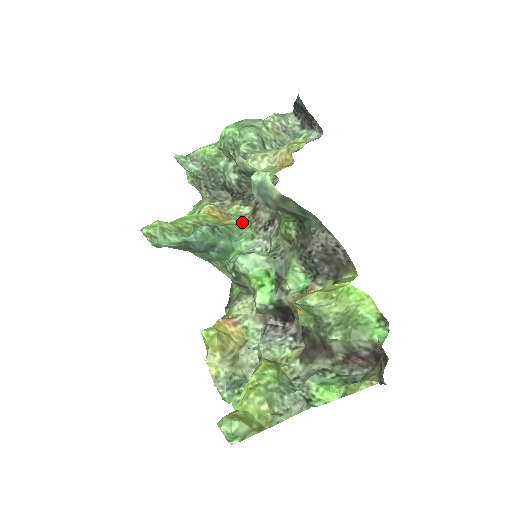
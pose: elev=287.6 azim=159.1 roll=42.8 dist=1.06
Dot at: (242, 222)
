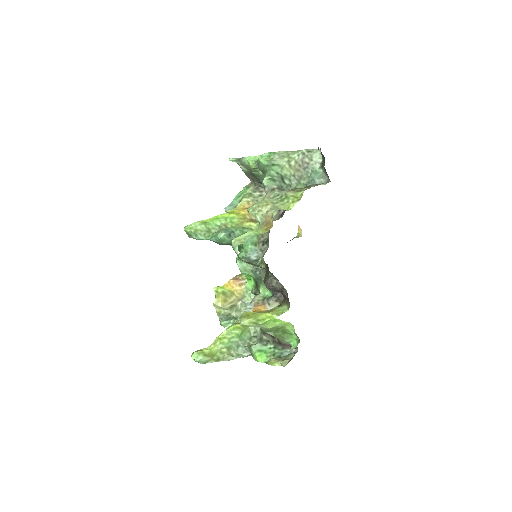
Dot at: (257, 227)
